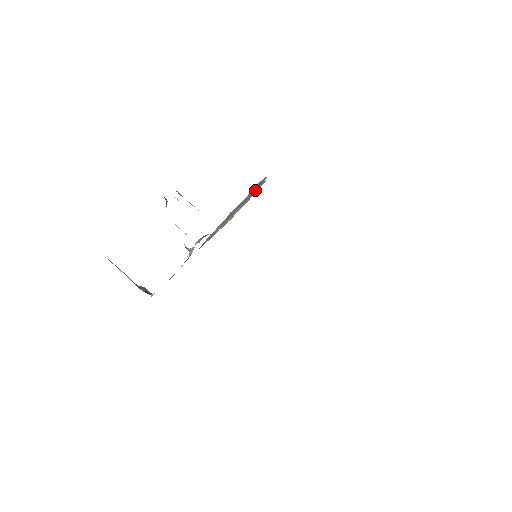
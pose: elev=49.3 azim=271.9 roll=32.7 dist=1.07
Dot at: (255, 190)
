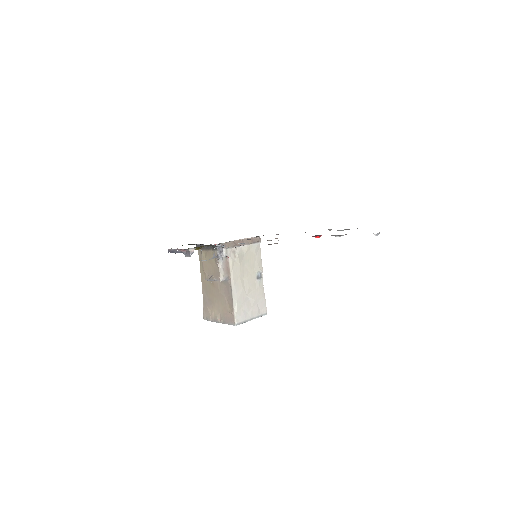
Dot at: (259, 294)
